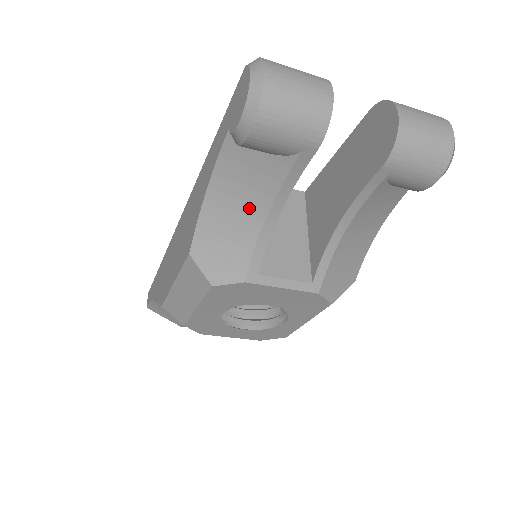
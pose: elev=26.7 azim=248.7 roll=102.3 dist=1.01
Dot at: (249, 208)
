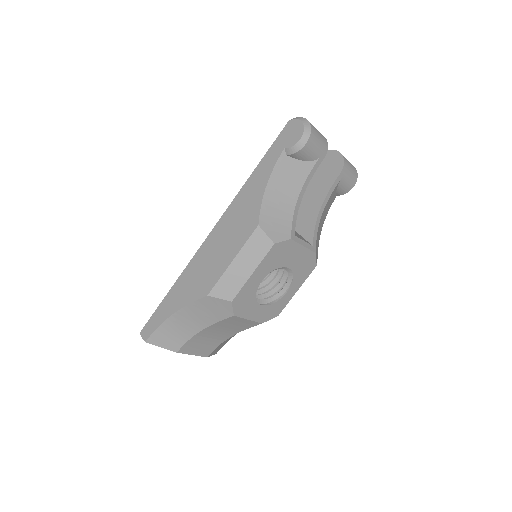
Dot at: (289, 194)
